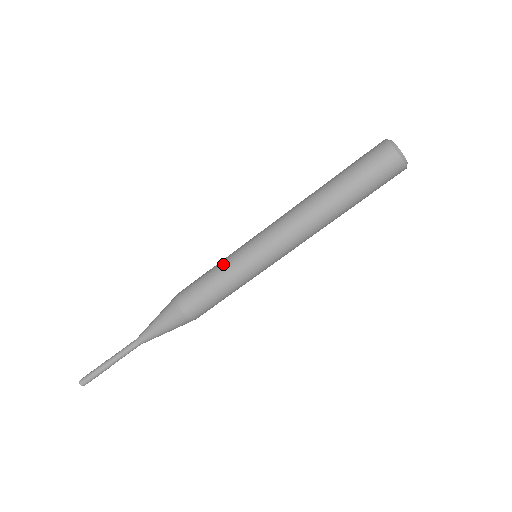
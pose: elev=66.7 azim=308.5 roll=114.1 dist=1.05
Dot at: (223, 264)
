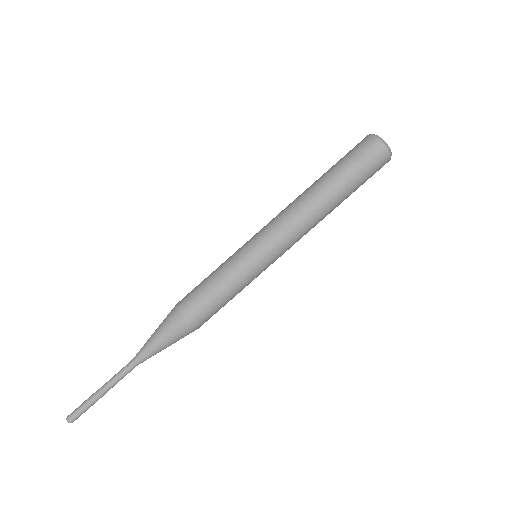
Dot at: occluded
